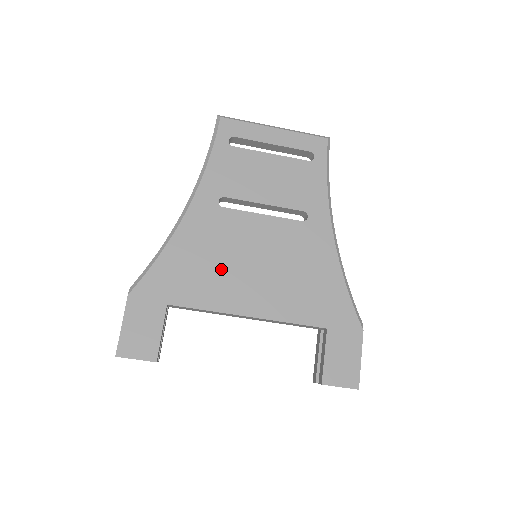
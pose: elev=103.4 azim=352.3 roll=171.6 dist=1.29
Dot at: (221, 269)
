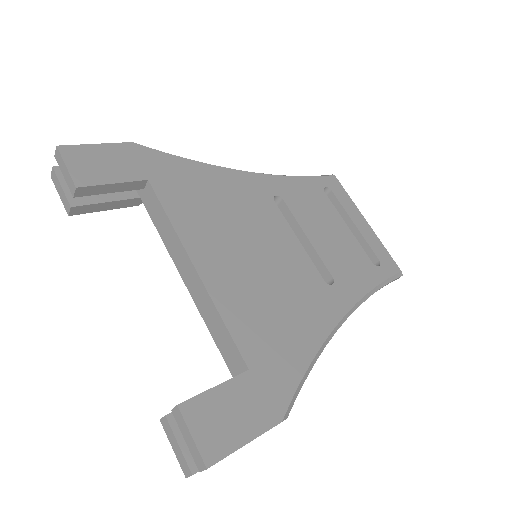
Dot at: (221, 219)
